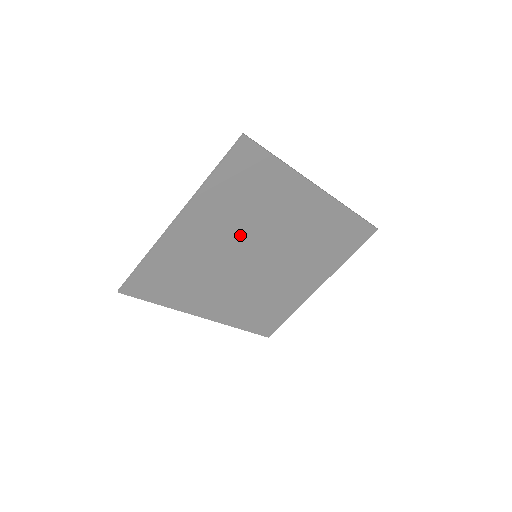
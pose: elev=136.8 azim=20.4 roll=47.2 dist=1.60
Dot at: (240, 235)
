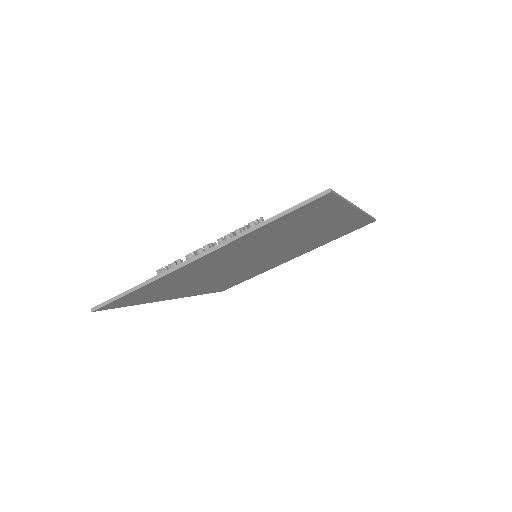
Dot at: (255, 251)
